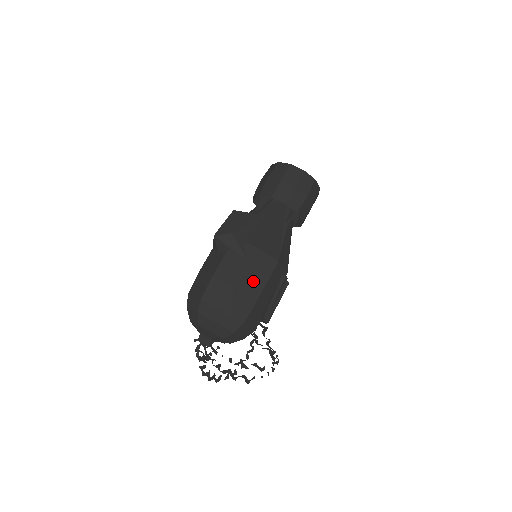
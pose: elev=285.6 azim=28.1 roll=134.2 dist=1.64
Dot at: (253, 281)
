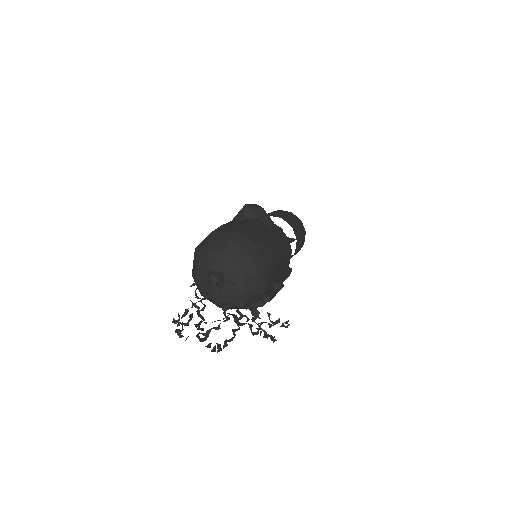
Dot at: (278, 246)
